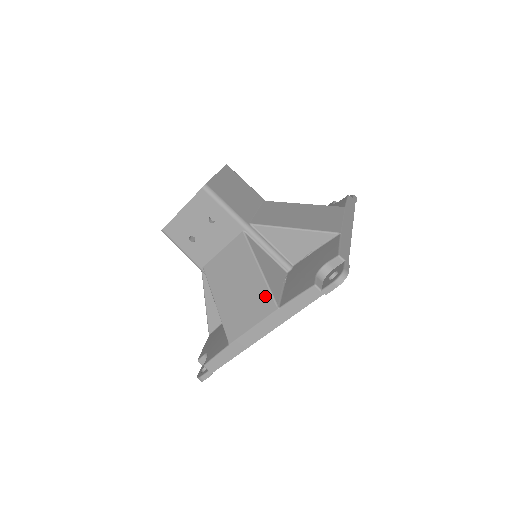
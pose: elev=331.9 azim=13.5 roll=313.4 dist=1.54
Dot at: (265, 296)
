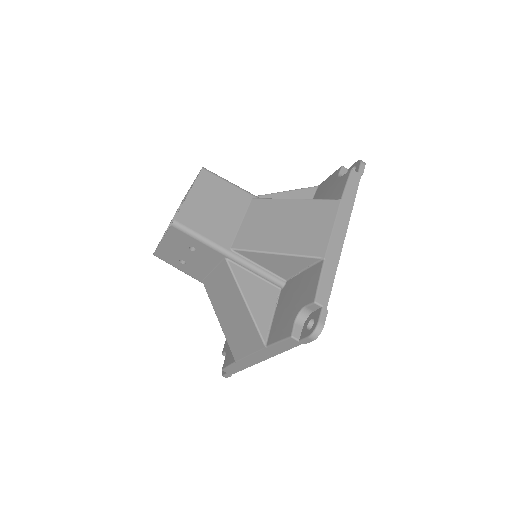
Dot at: (253, 331)
